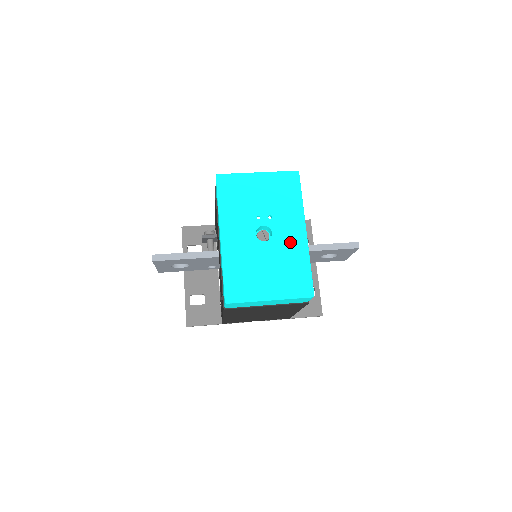
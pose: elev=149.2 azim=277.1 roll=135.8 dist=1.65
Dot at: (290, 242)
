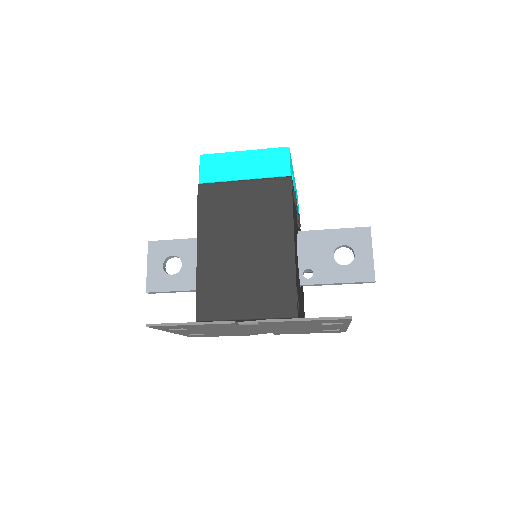
Dot at: occluded
